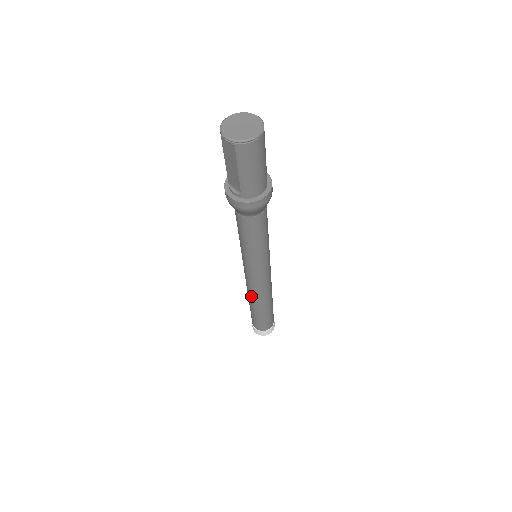
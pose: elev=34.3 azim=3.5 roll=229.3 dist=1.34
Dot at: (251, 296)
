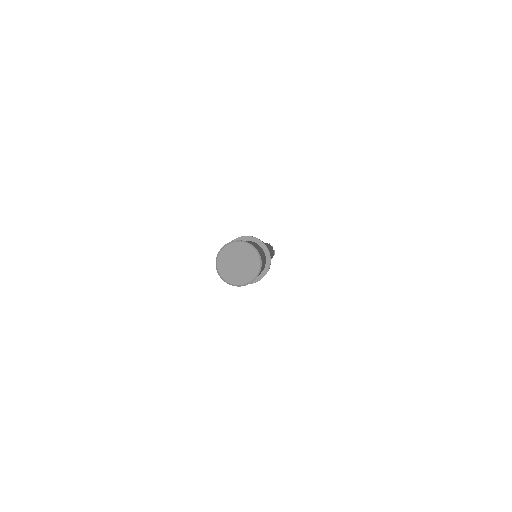
Dot at: occluded
